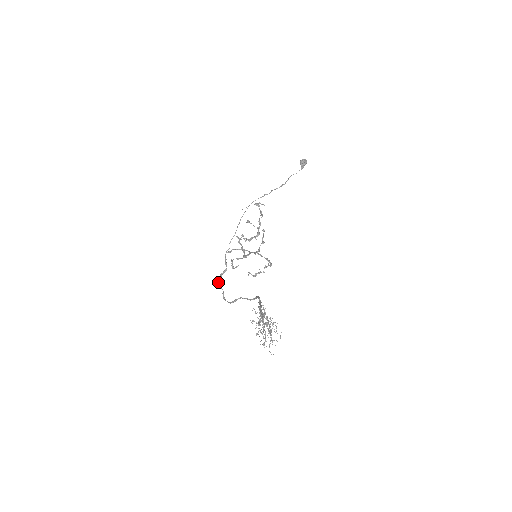
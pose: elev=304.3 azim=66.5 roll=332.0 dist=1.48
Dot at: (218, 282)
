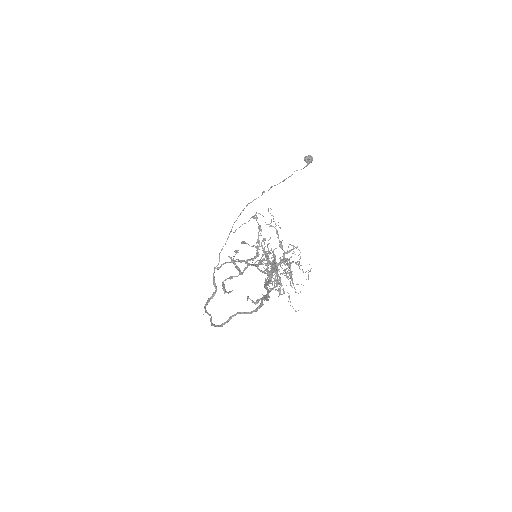
Dot at: occluded
